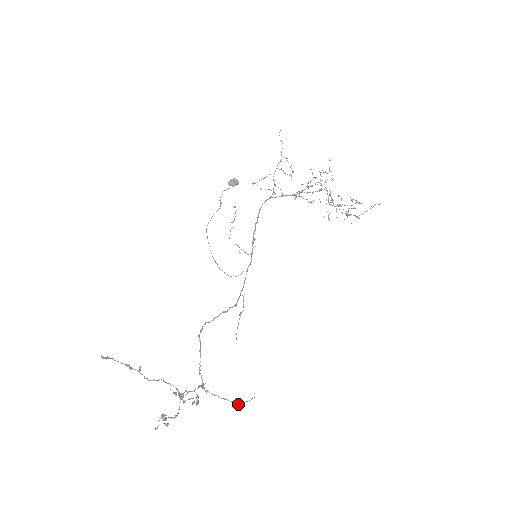
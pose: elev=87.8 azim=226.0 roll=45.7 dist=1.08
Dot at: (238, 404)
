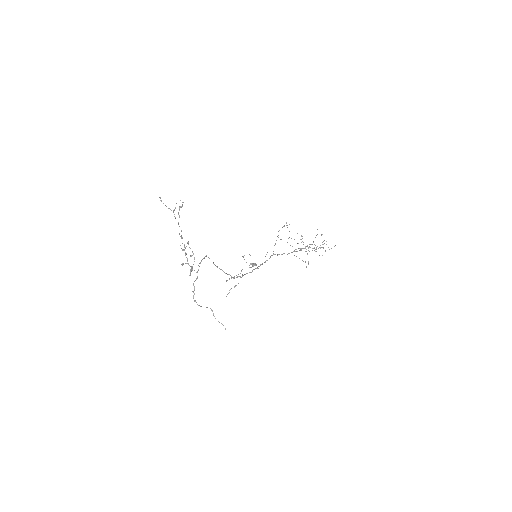
Dot at: (213, 315)
